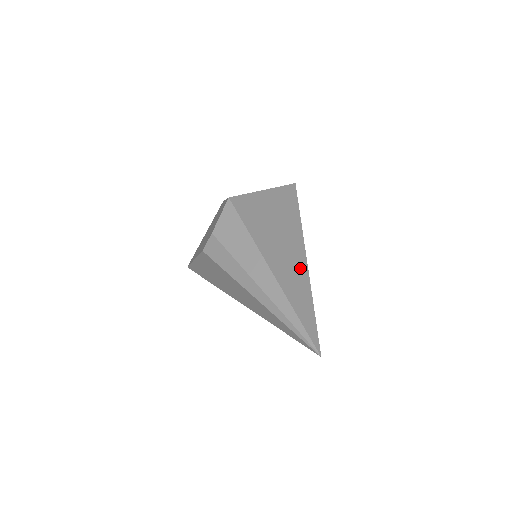
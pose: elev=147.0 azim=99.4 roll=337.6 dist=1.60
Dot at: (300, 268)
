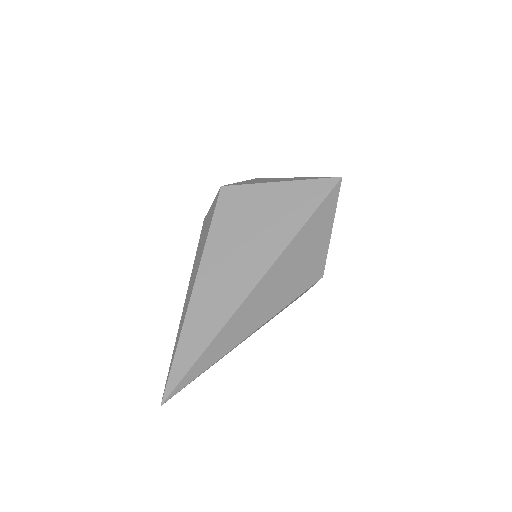
Dot at: (230, 301)
